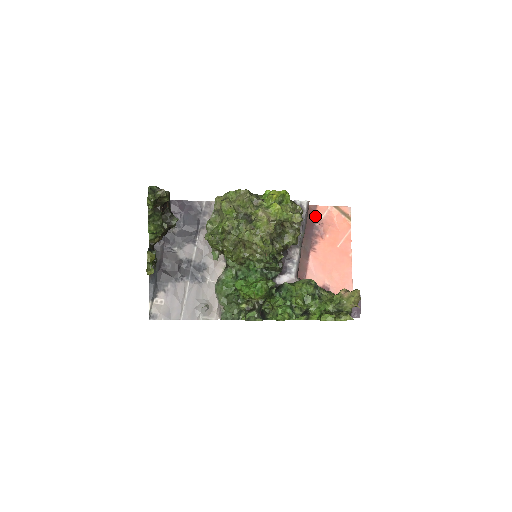
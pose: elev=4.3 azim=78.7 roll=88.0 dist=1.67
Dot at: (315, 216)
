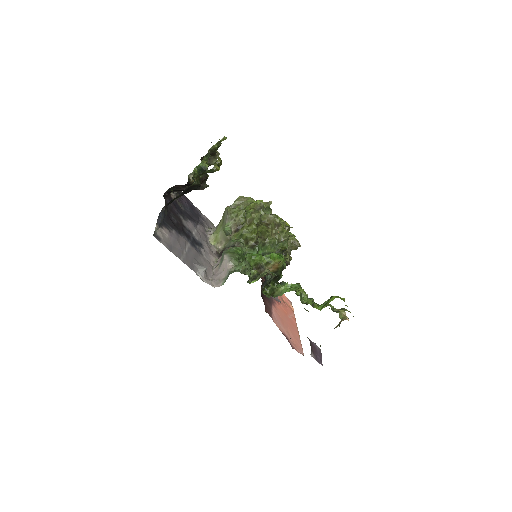
Dot at: occluded
